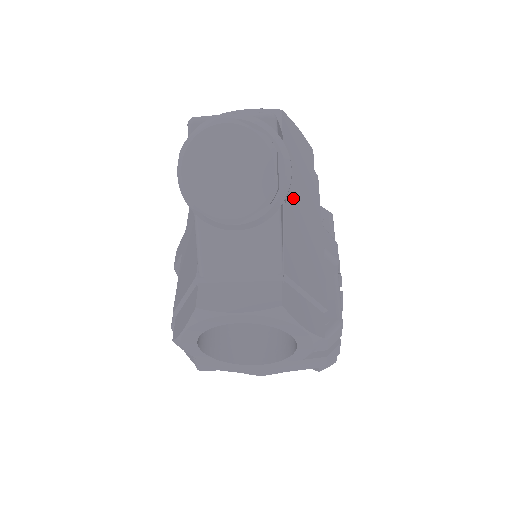
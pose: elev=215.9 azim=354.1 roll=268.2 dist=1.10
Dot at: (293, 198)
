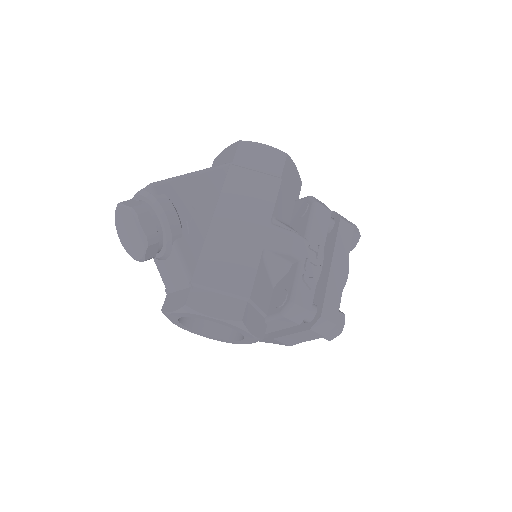
Dot at: (226, 217)
